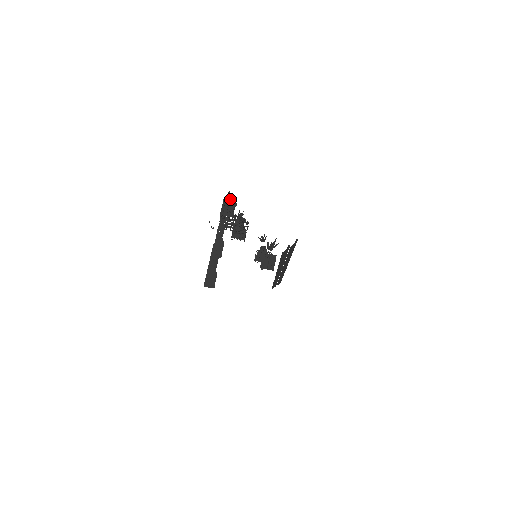
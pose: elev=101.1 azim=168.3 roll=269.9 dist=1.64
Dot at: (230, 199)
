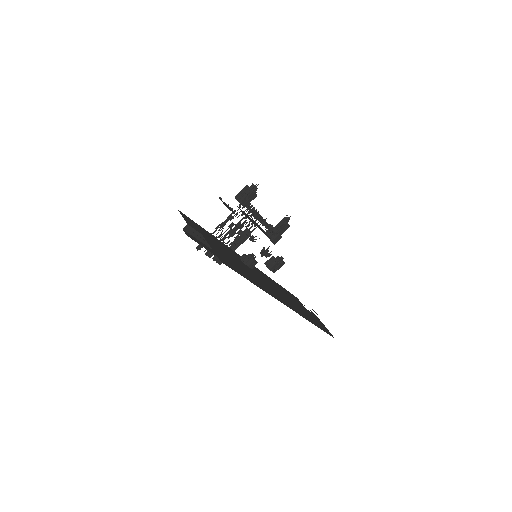
Dot at: (250, 188)
